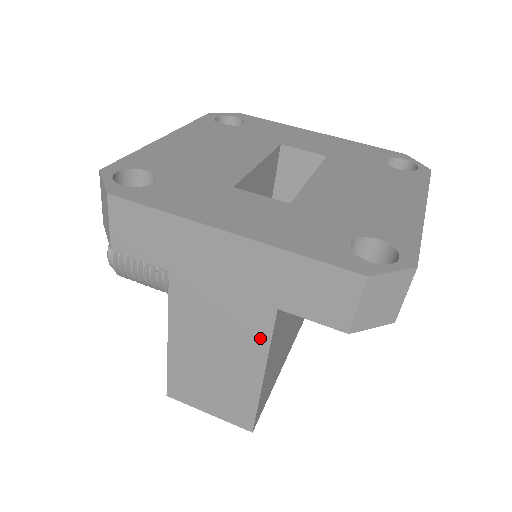
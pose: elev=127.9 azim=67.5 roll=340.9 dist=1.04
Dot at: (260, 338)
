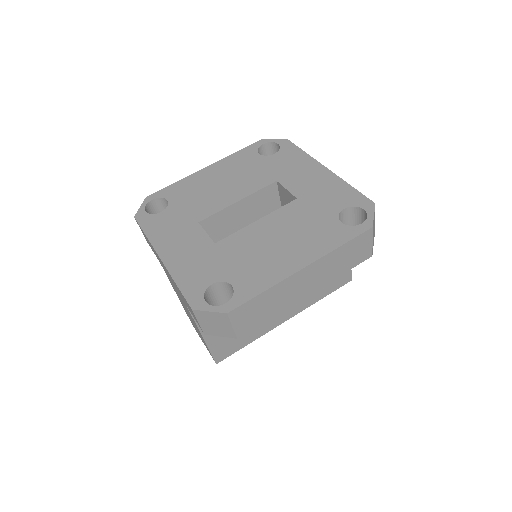
Dot at: (191, 316)
